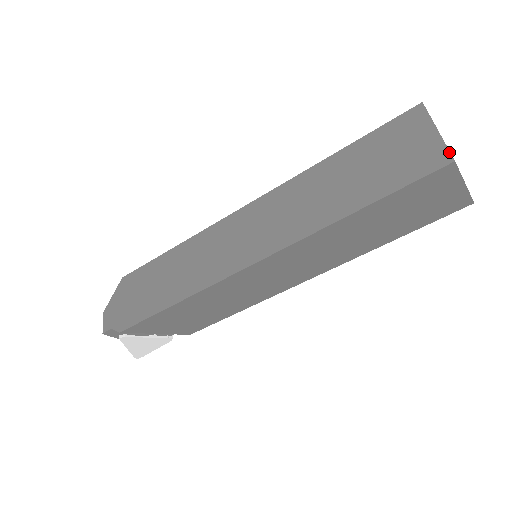
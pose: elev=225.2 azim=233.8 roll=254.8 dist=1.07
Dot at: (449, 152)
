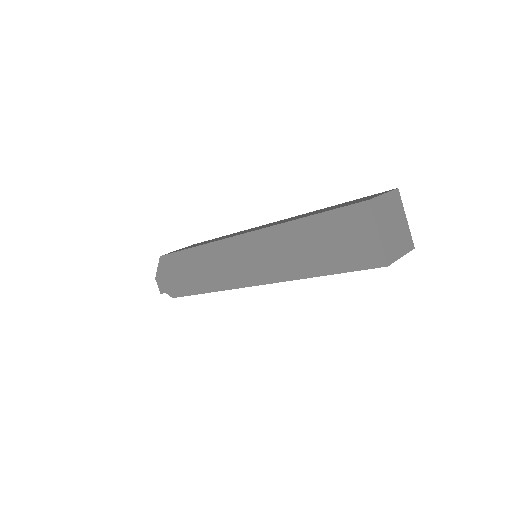
Dot at: (384, 257)
